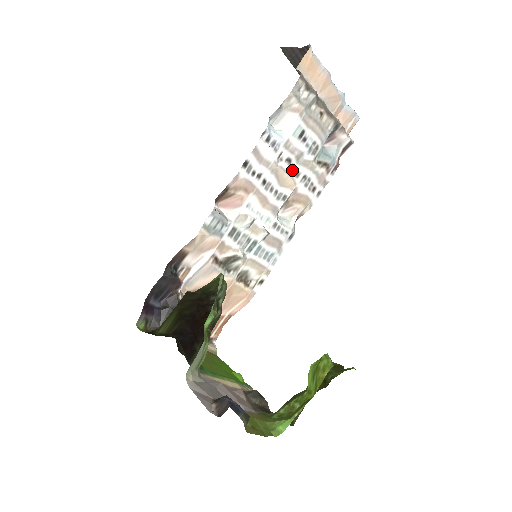
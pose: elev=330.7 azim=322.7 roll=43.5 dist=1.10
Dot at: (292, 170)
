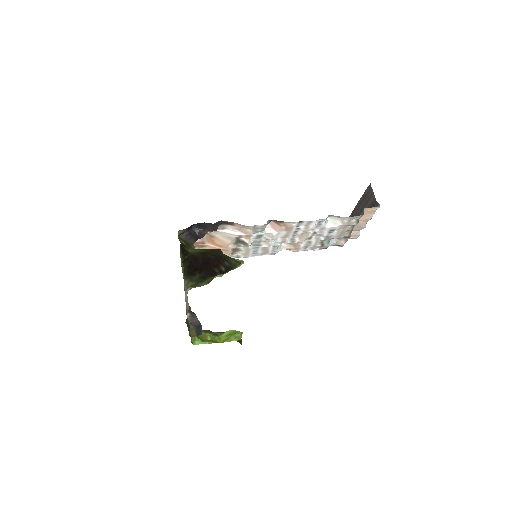
Dot at: (310, 236)
